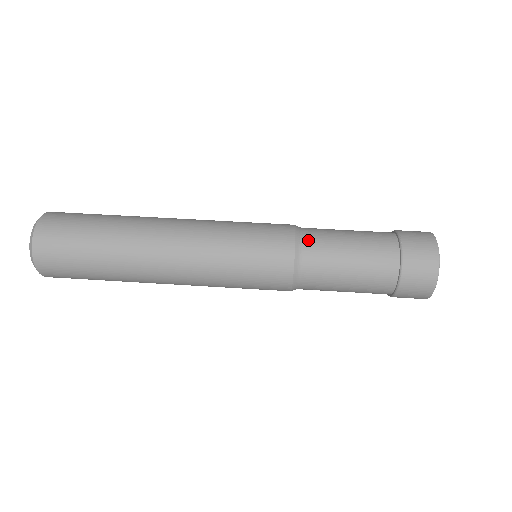
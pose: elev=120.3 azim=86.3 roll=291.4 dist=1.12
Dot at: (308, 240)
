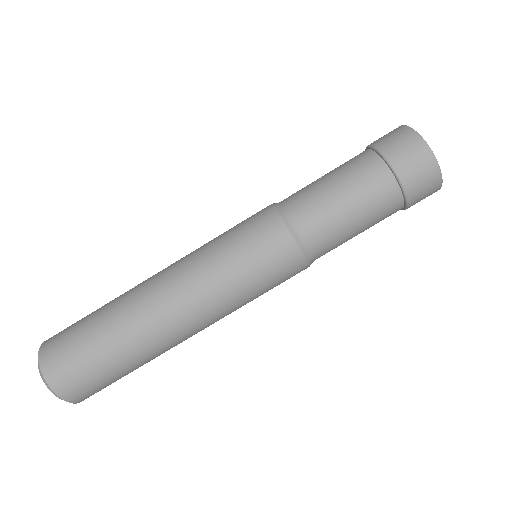
Dot at: (316, 248)
